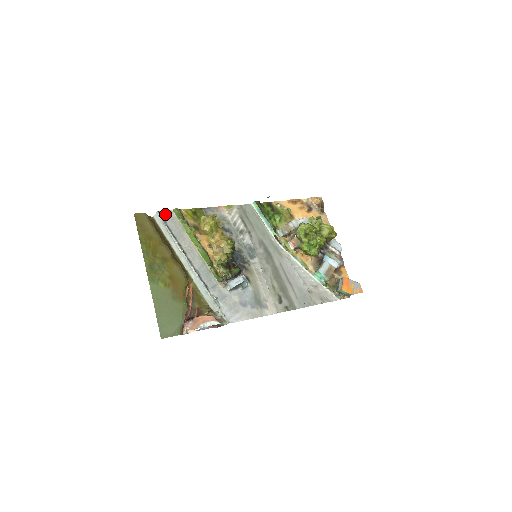
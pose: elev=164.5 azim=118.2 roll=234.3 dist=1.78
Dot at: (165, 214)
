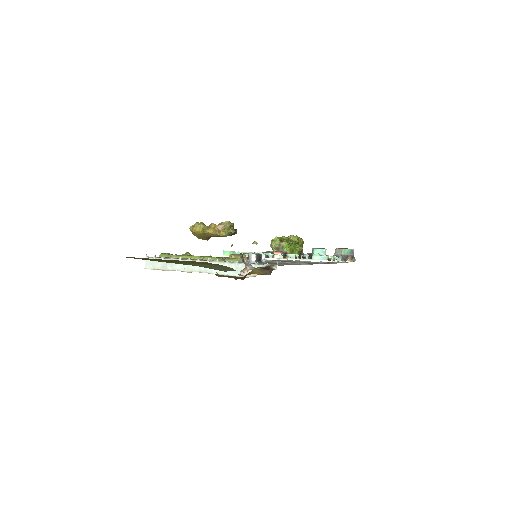
Dot at: occluded
